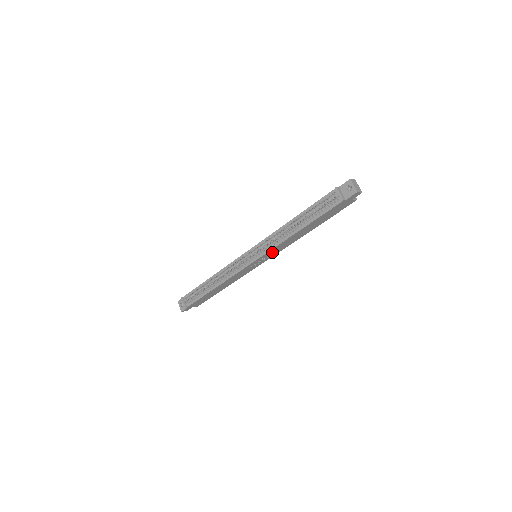
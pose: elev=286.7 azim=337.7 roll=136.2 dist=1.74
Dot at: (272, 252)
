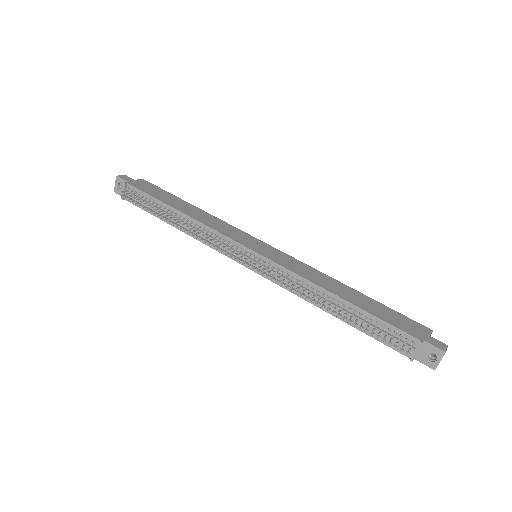
Dot at: occluded
